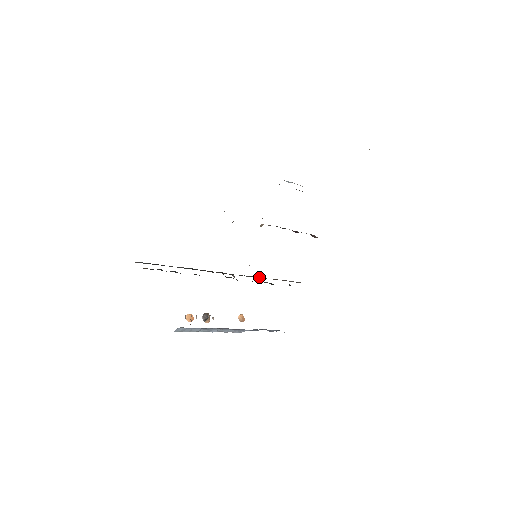
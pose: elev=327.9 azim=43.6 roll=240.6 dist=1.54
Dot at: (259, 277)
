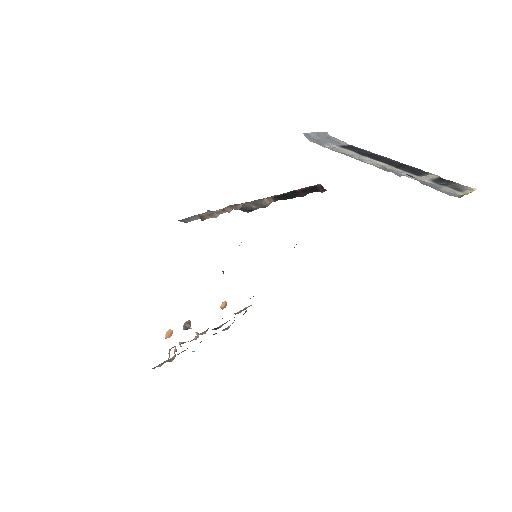
Dot at: occluded
